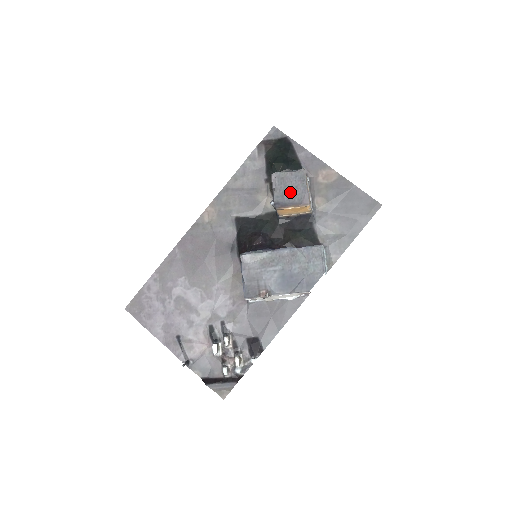
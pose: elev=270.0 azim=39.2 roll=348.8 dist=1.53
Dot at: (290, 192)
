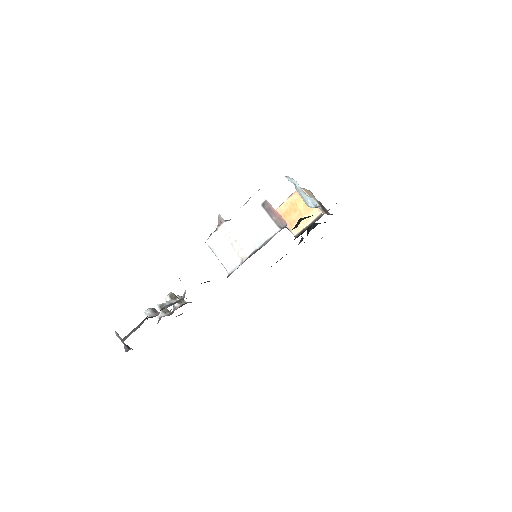
Dot at: occluded
